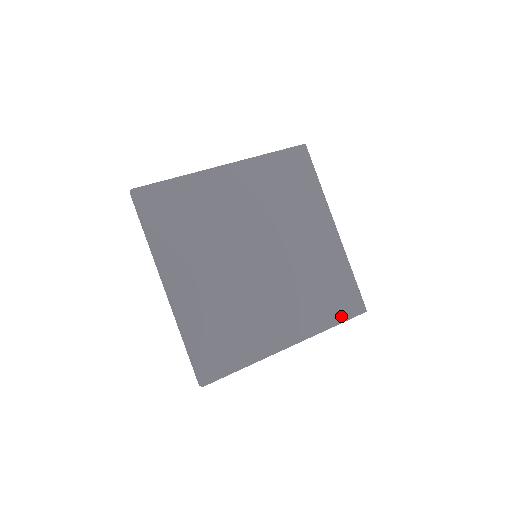
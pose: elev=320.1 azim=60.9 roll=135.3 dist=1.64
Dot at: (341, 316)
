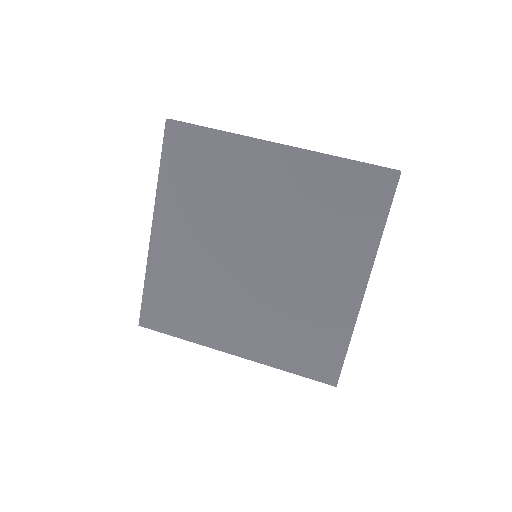
Dot at: (303, 369)
